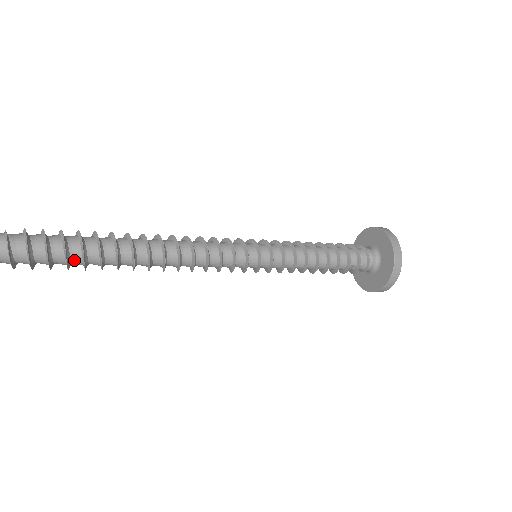
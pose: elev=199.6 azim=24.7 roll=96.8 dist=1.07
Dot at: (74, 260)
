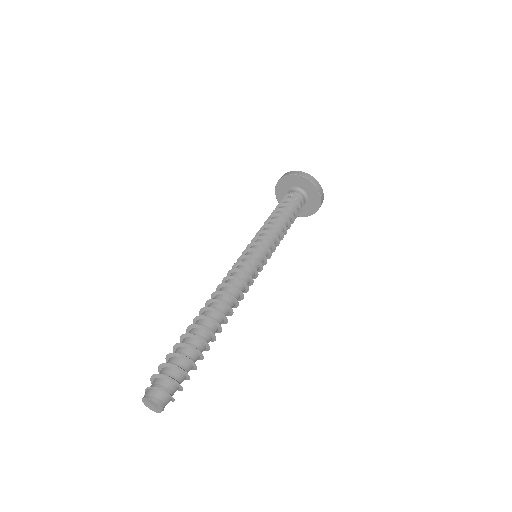
Dot at: occluded
